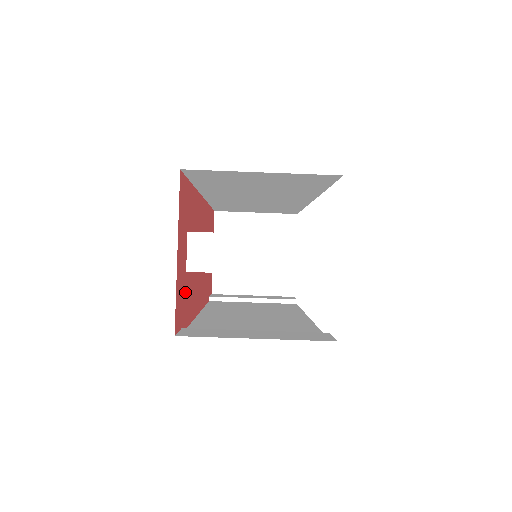
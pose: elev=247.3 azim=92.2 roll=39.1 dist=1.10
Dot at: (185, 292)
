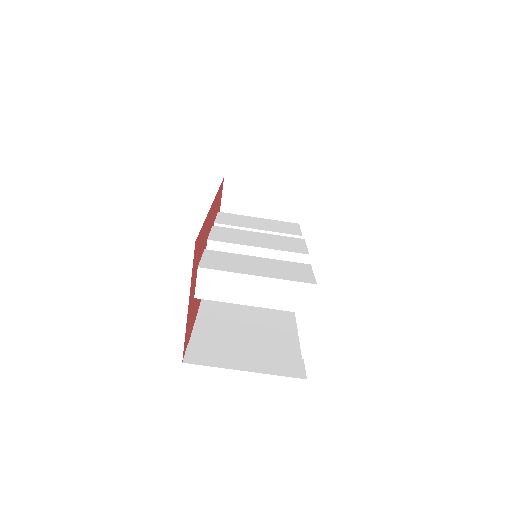
Dot at: (192, 313)
